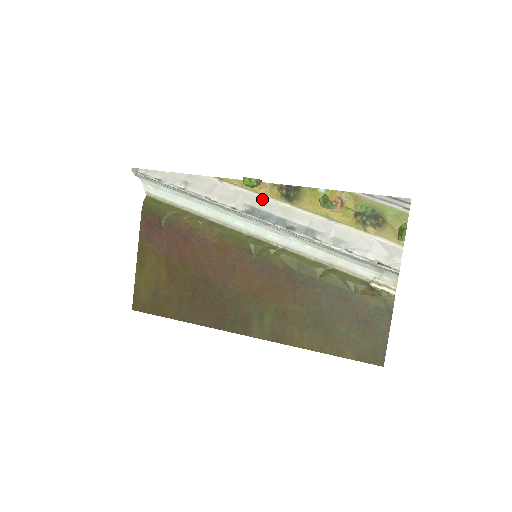
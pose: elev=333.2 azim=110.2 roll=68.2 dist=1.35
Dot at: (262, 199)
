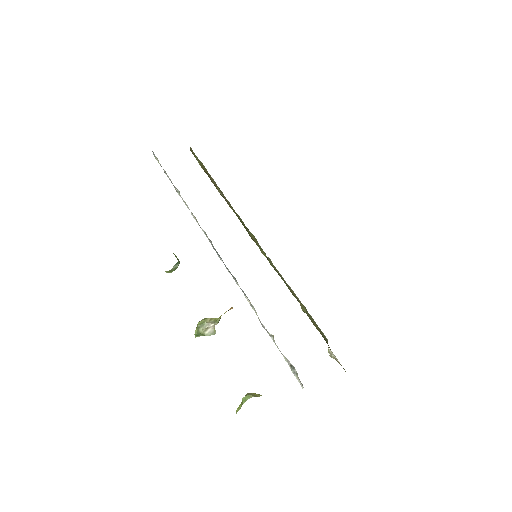
Dot at: occluded
